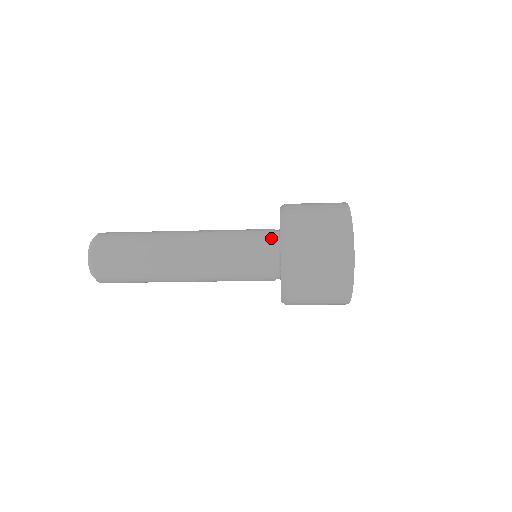
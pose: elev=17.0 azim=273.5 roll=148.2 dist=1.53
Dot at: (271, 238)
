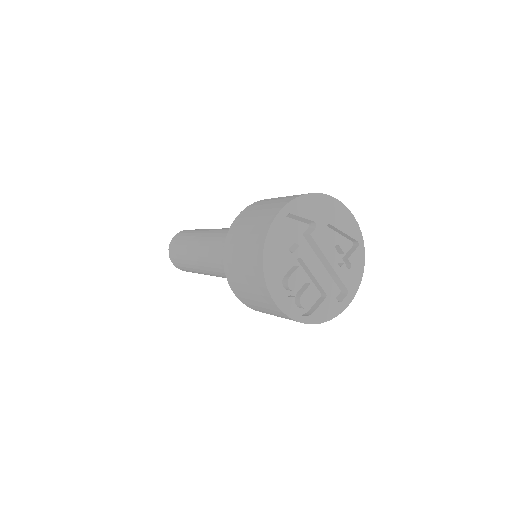
Dot at: occluded
